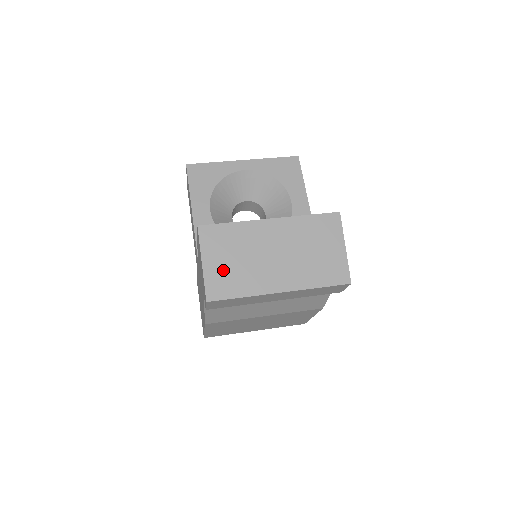
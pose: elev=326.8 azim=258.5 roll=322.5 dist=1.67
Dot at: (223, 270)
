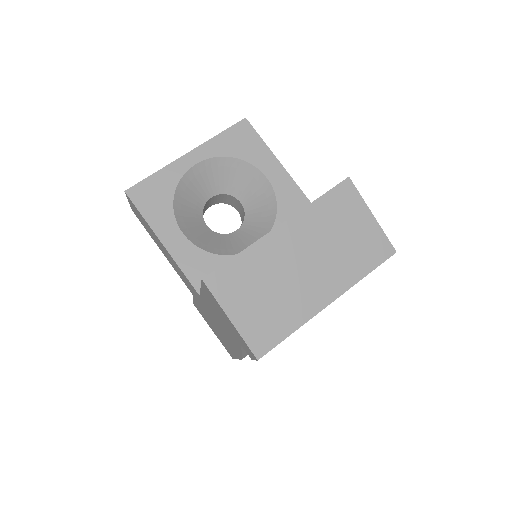
Dot at: (257, 314)
